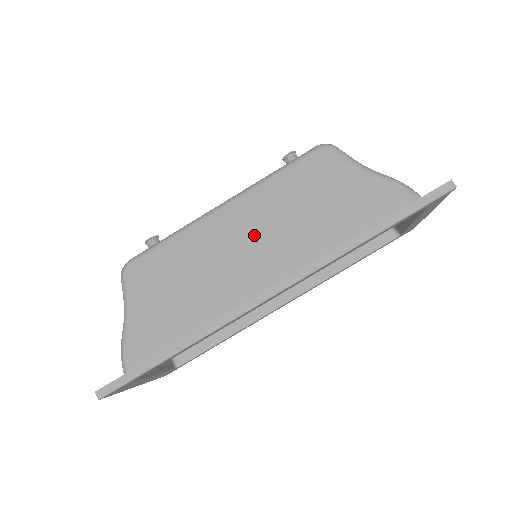
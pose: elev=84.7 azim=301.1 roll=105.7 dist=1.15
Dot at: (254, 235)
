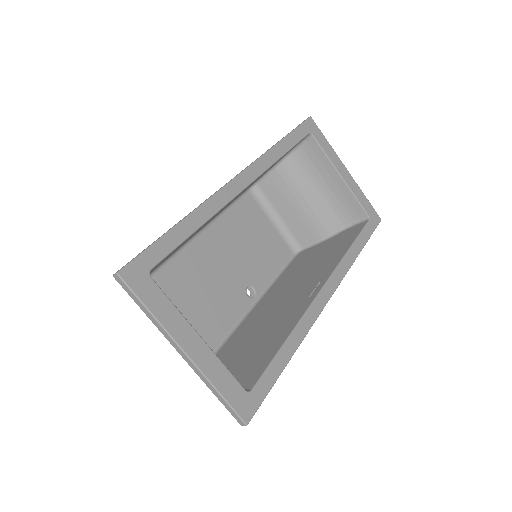
Dot at: occluded
